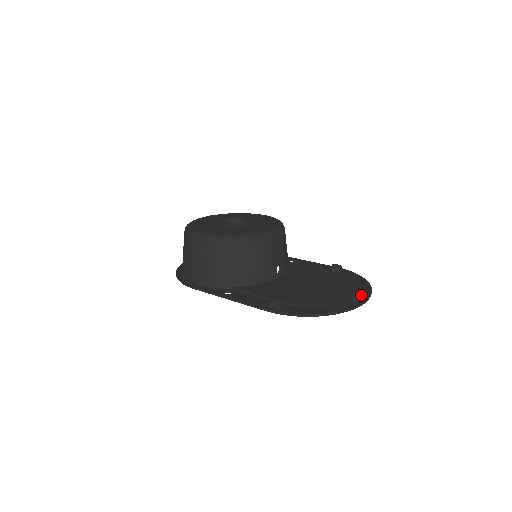
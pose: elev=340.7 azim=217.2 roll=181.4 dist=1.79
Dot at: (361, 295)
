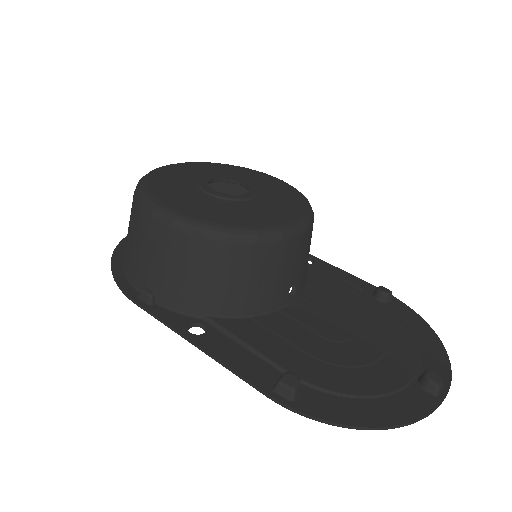
Dot at: (441, 383)
